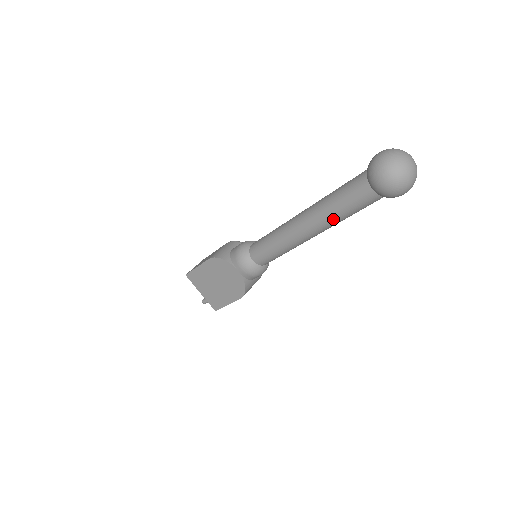
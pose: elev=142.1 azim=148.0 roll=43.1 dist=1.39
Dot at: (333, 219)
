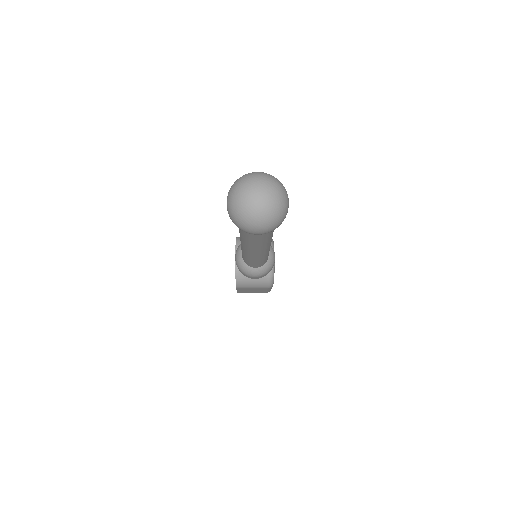
Dot at: (241, 235)
